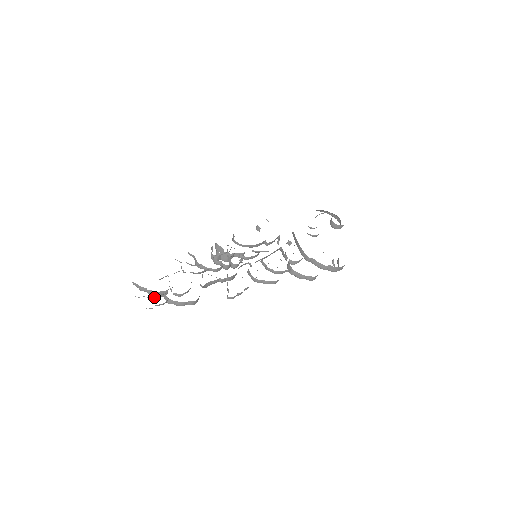
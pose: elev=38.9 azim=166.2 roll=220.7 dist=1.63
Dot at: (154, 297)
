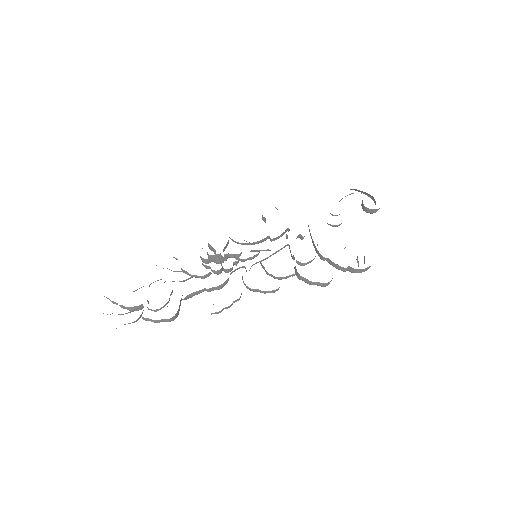
Dot at: (125, 313)
